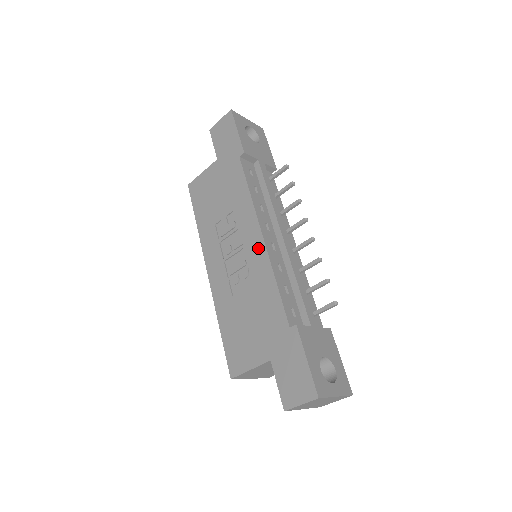
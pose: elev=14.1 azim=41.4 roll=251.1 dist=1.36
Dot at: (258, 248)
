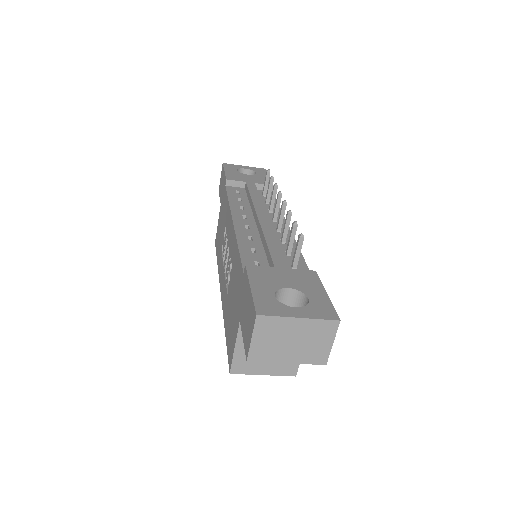
Dot at: (232, 234)
